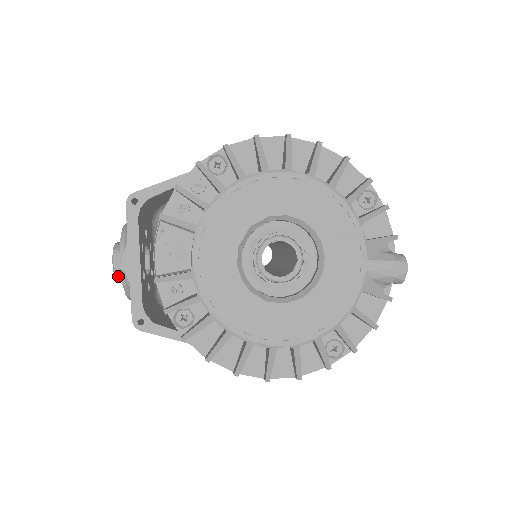
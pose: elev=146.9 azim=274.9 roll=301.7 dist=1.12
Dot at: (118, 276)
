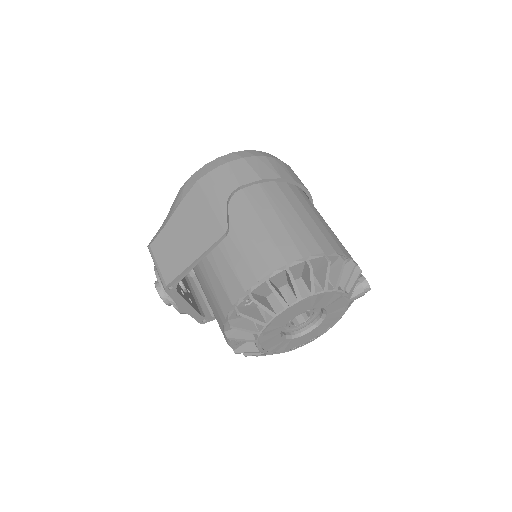
Dot at: occluded
